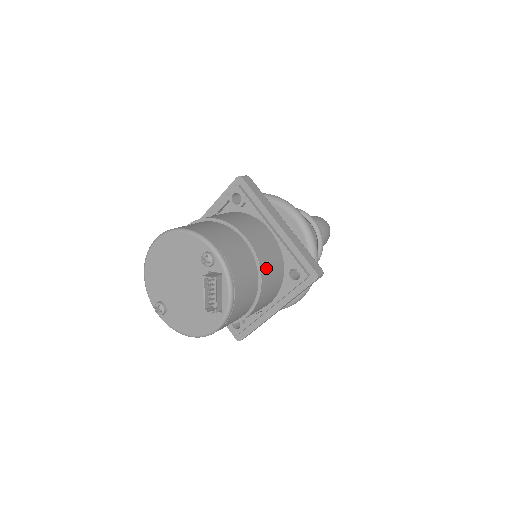
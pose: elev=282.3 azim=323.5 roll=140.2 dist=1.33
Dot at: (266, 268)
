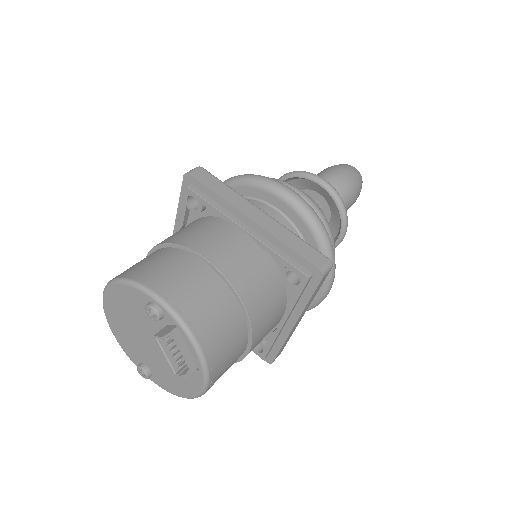
Dot at: (247, 287)
